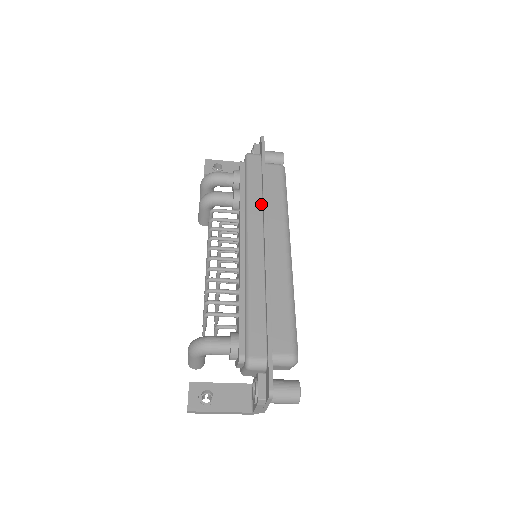
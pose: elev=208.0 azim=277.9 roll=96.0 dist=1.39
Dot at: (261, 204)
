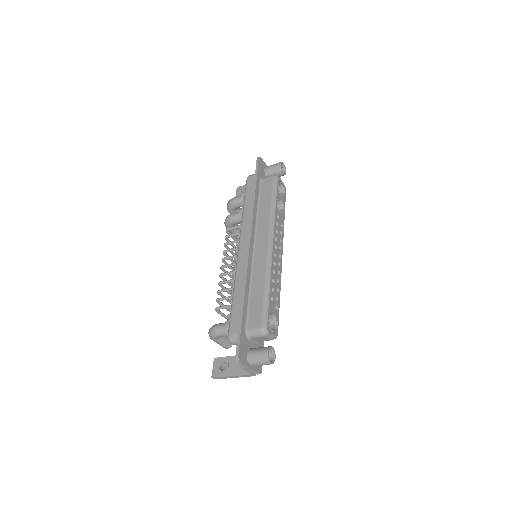
Dot at: (251, 215)
